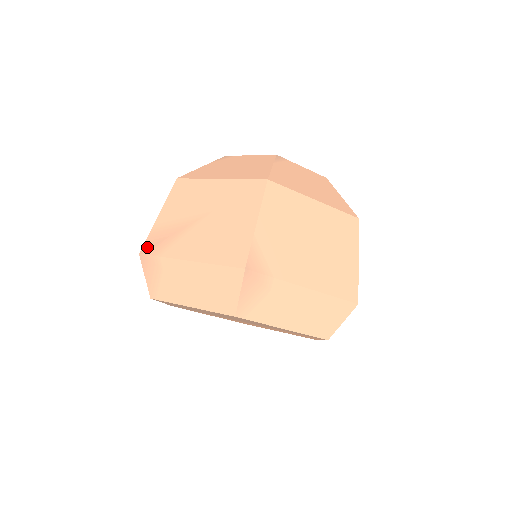
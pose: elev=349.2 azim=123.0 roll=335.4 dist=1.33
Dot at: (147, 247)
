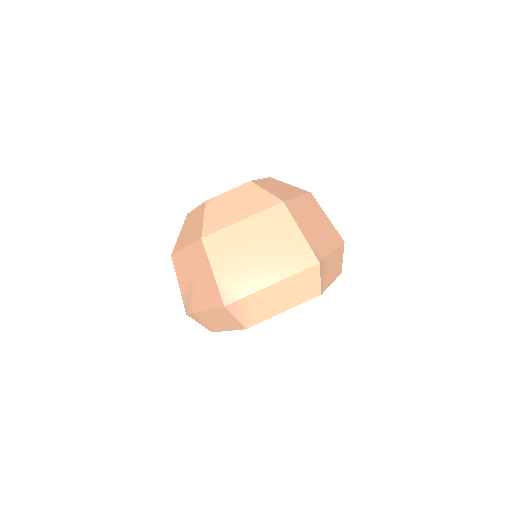
Dot at: (186, 309)
